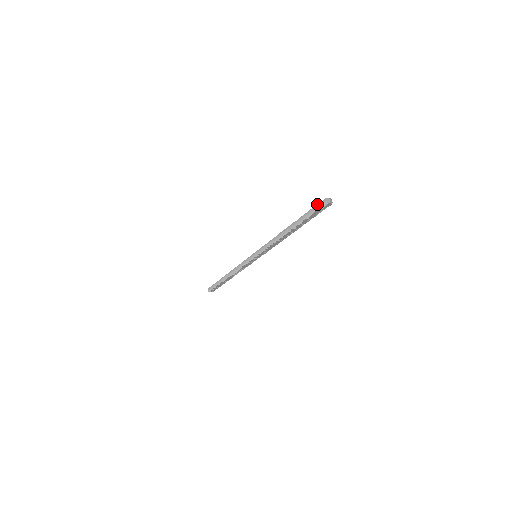
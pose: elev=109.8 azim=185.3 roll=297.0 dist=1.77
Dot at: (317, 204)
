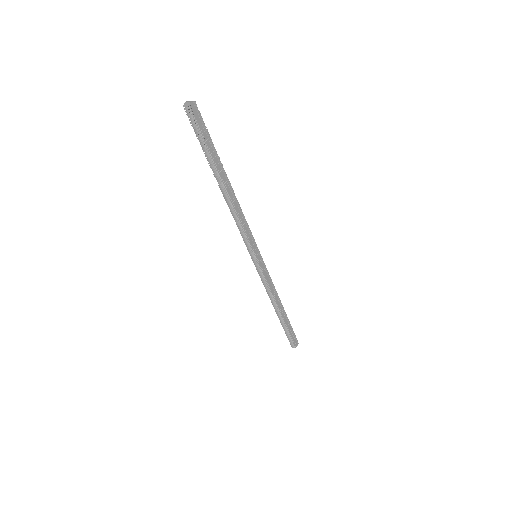
Dot at: occluded
